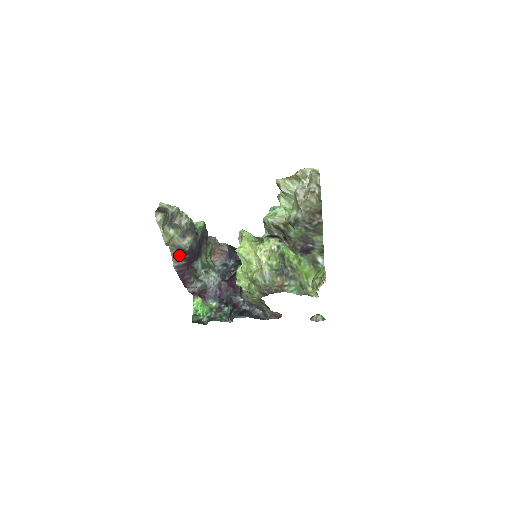
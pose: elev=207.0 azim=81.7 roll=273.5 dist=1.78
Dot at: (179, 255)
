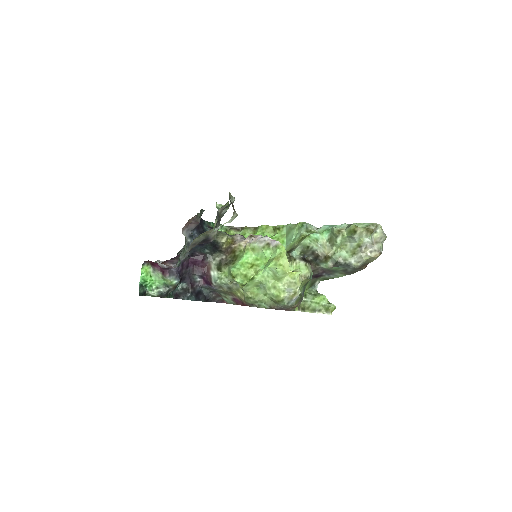
Dot at: (198, 243)
